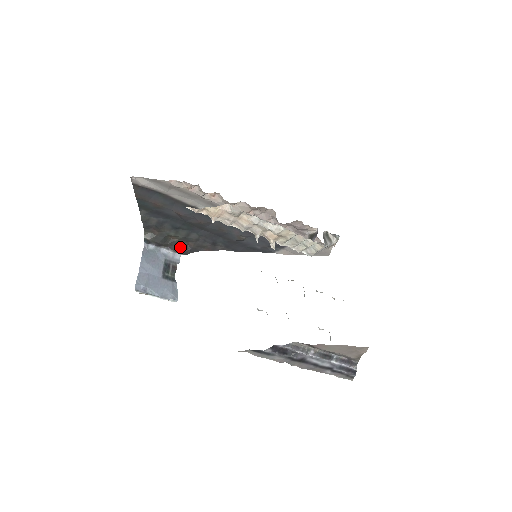
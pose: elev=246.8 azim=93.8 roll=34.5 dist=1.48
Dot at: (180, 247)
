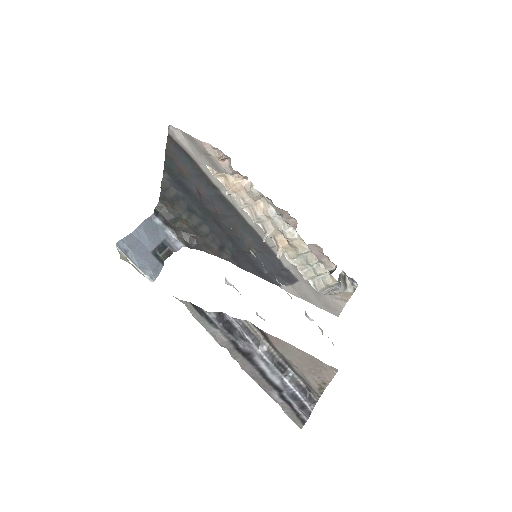
Dot at: (186, 236)
